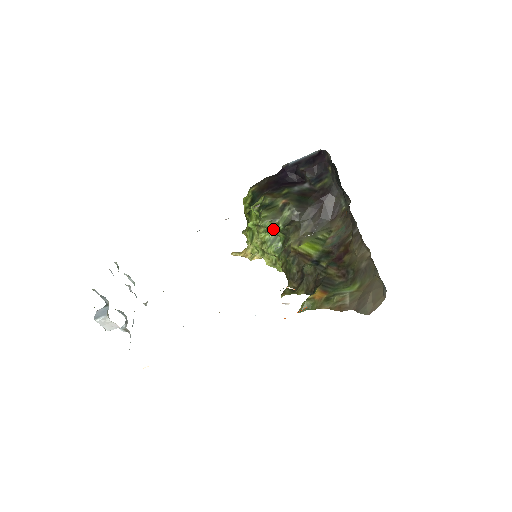
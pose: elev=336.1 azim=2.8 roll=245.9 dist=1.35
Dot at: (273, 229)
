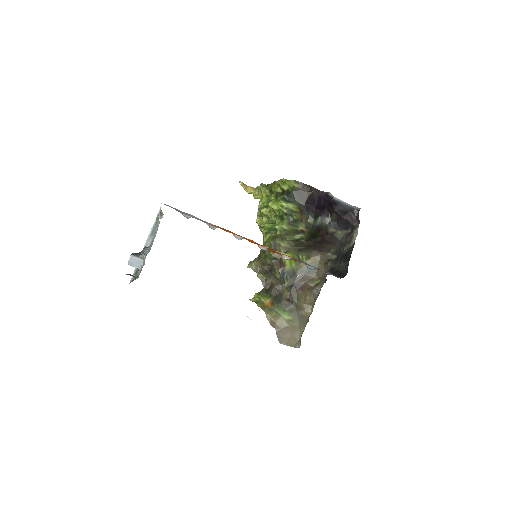
Dot at: (281, 234)
